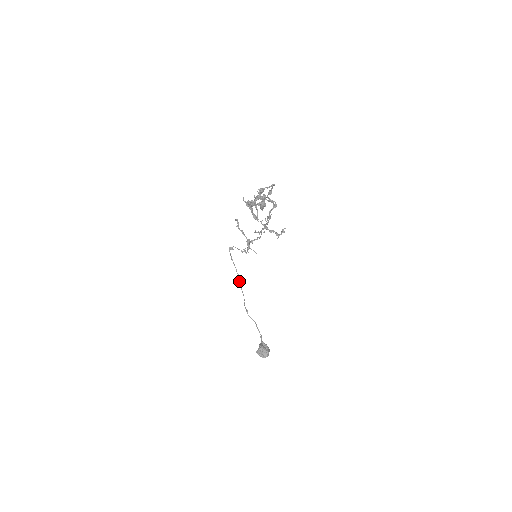
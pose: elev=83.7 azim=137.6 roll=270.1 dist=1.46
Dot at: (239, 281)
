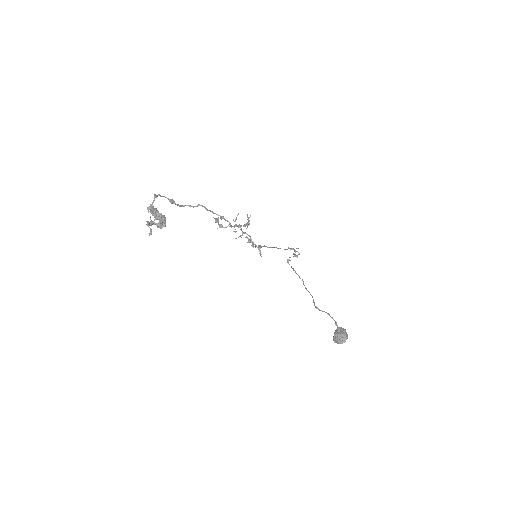
Dot at: occluded
